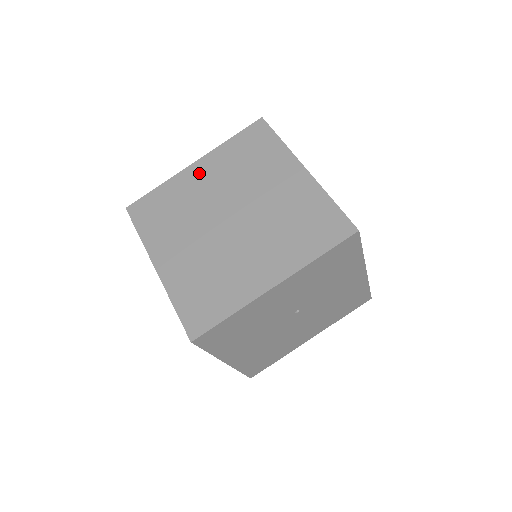
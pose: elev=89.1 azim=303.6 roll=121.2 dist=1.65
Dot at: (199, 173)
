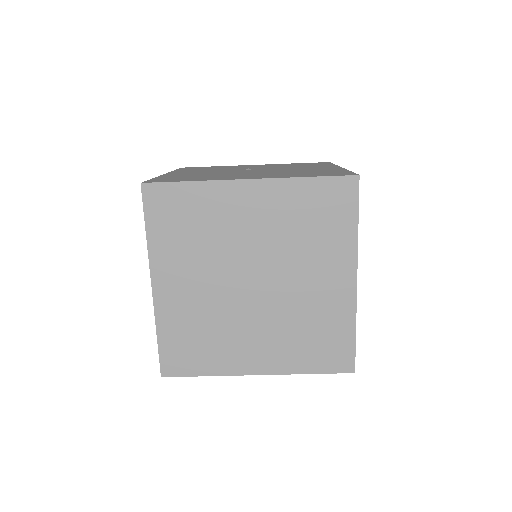
Dot at: (248, 200)
